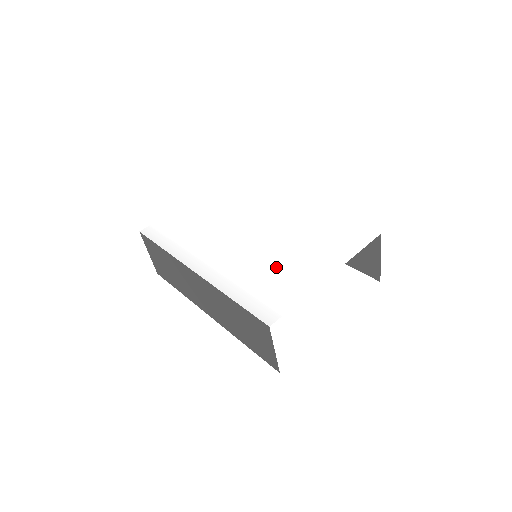
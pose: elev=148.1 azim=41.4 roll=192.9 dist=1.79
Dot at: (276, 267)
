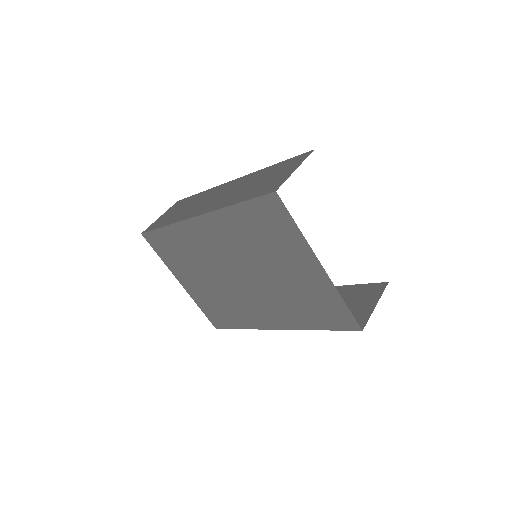
Dot at: occluded
